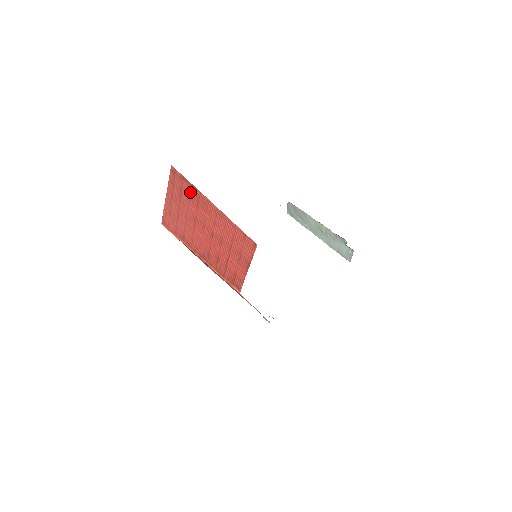
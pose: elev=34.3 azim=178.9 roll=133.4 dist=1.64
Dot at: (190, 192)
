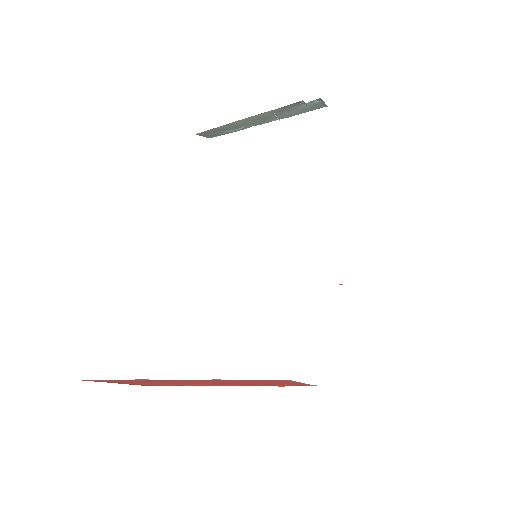
Dot at: (133, 381)
